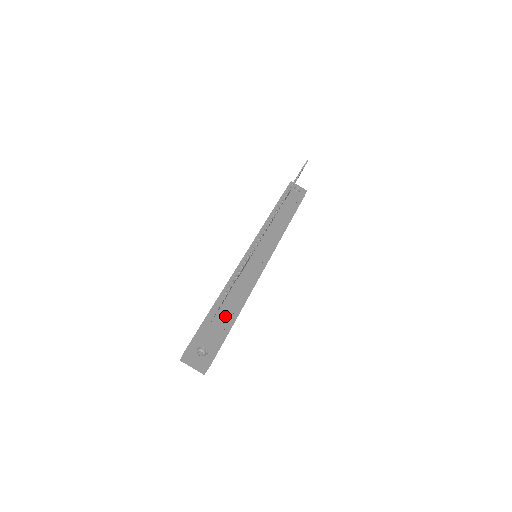
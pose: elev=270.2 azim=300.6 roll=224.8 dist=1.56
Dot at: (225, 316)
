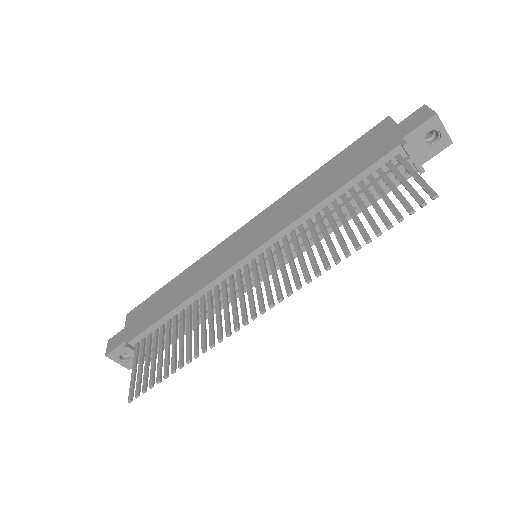
Dot at: occluded
